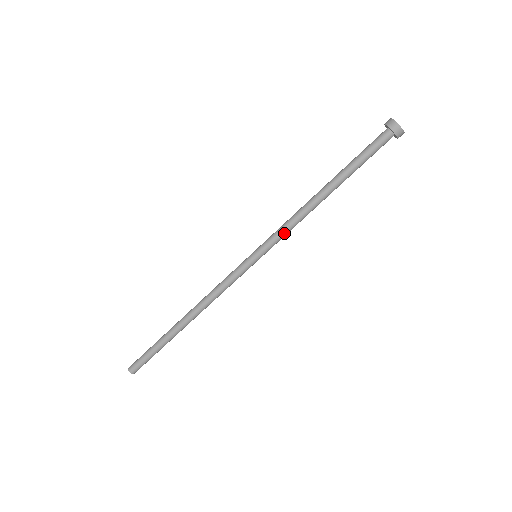
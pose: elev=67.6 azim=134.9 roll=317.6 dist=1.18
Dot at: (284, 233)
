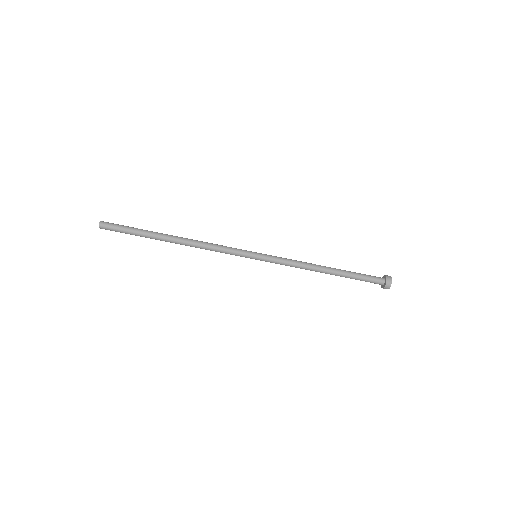
Dot at: occluded
